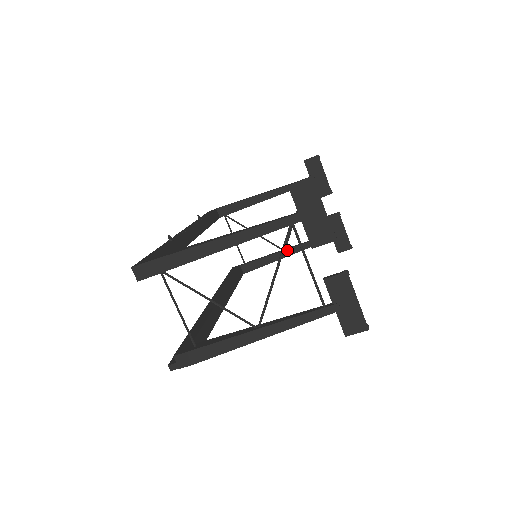
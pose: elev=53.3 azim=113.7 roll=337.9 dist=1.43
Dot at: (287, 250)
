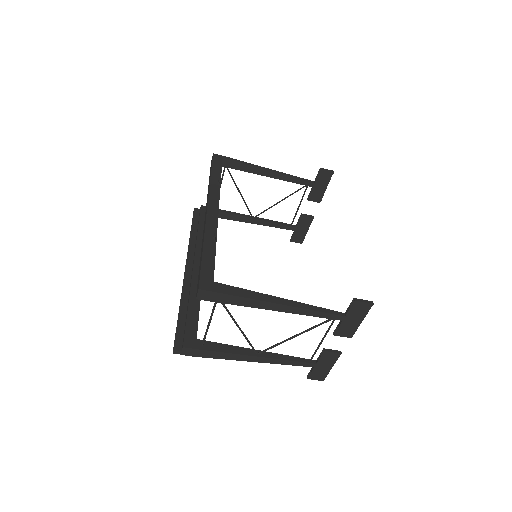
Dot at: (256, 219)
